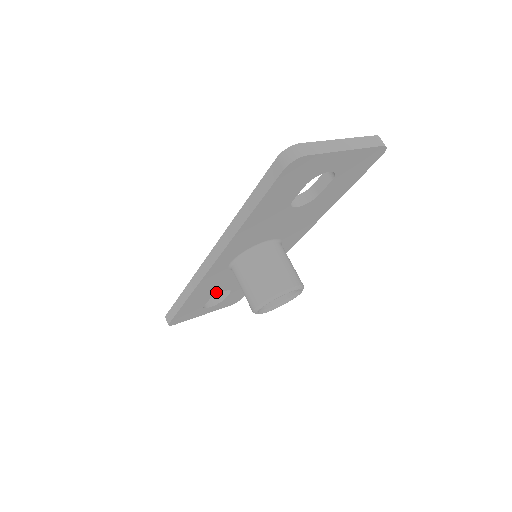
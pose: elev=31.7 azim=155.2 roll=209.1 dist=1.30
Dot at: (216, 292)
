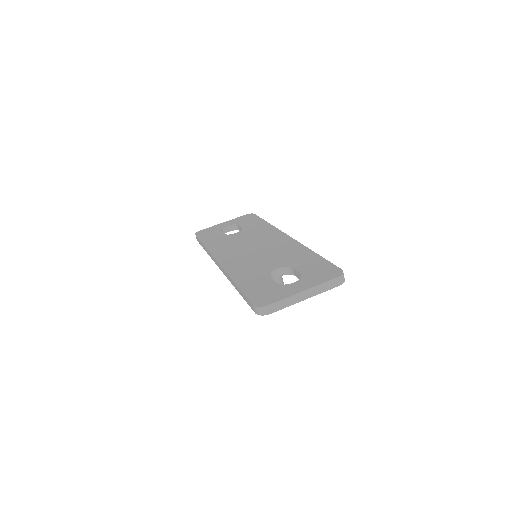
Dot at: occluded
